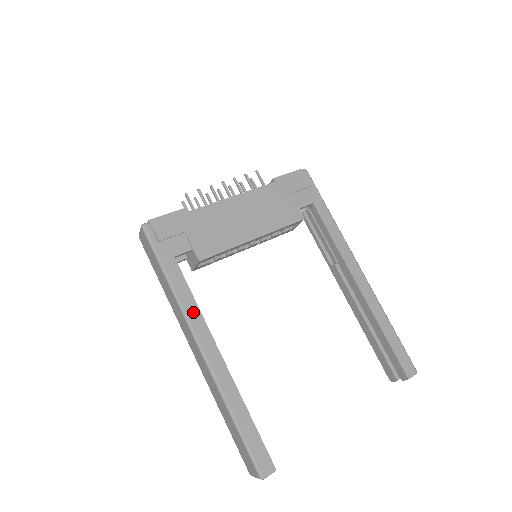
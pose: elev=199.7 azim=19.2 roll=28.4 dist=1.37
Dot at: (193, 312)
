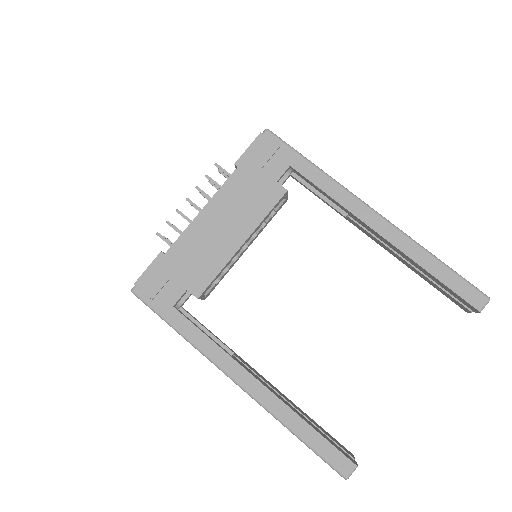
Dot at: (214, 352)
